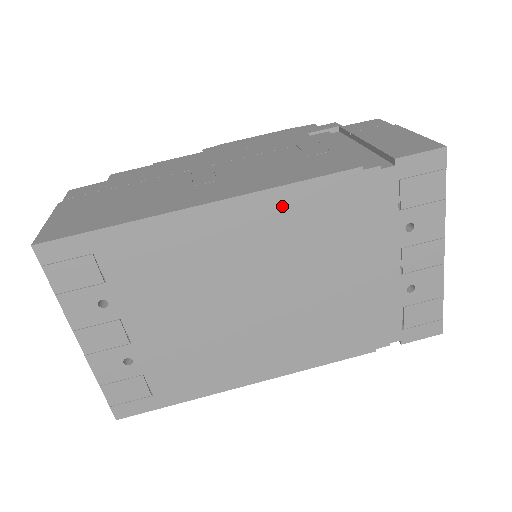
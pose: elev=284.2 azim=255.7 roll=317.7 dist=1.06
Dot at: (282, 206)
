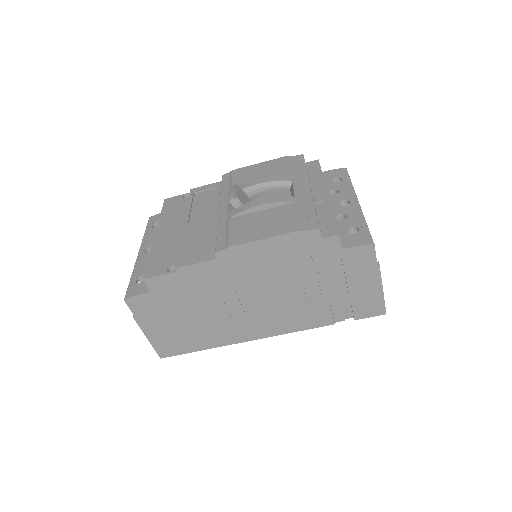
Dot at: occluded
